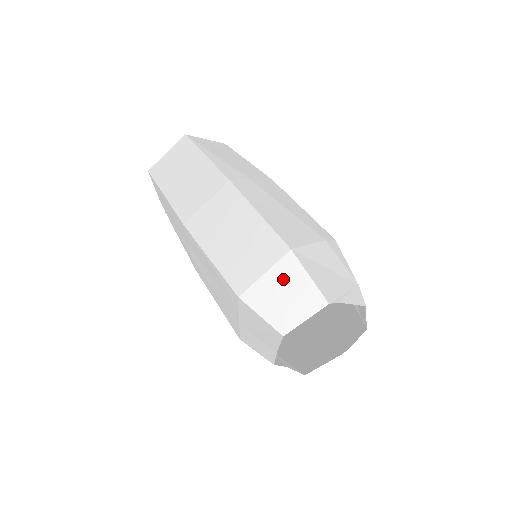
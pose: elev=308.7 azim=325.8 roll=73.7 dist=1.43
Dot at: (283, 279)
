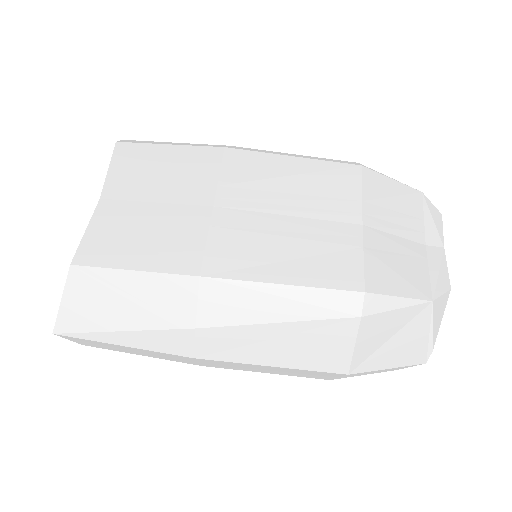
Dot at: occluded
